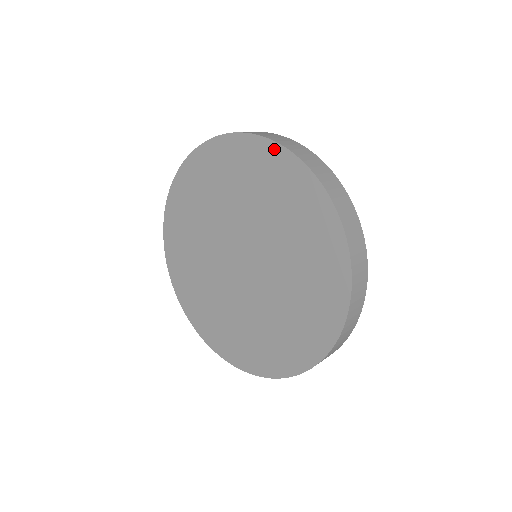
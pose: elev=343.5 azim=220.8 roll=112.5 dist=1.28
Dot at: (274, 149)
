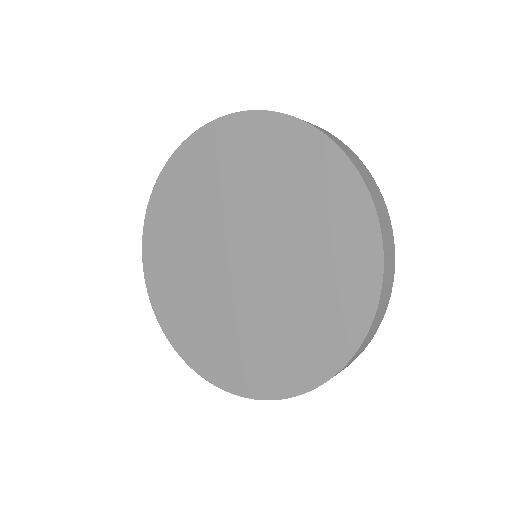
Dot at: (269, 119)
